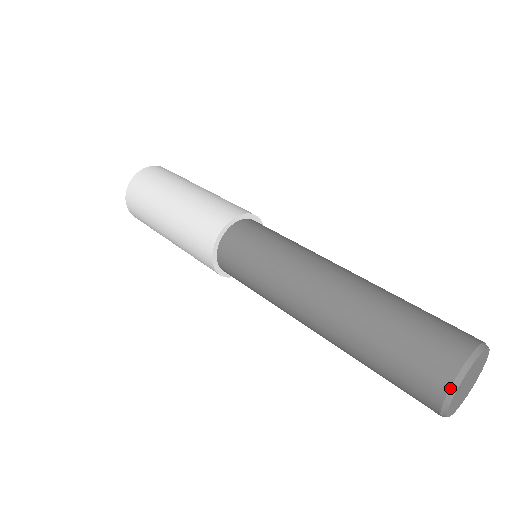
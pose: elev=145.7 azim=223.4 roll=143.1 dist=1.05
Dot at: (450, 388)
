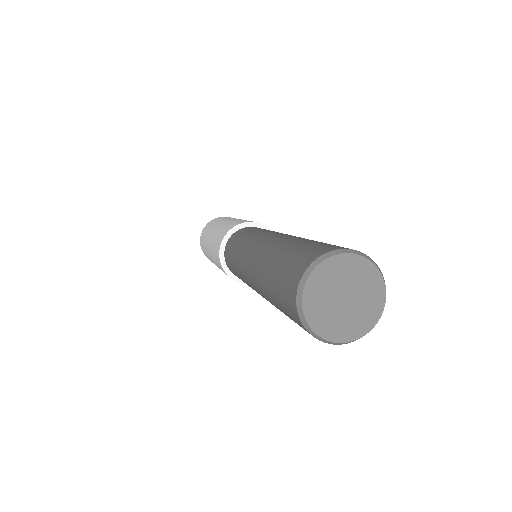
Dot at: (300, 321)
